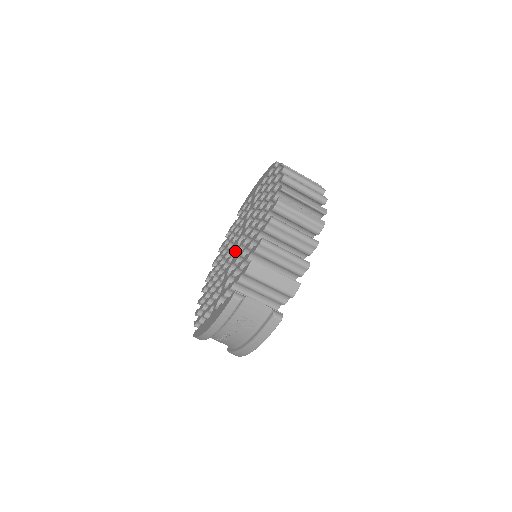
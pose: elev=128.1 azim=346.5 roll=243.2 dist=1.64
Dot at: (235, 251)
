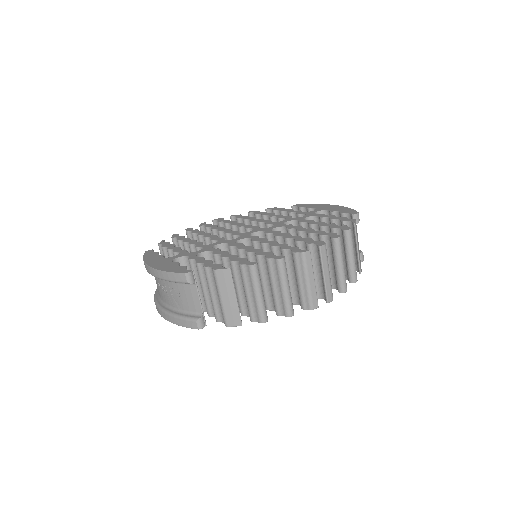
Dot at: (244, 236)
